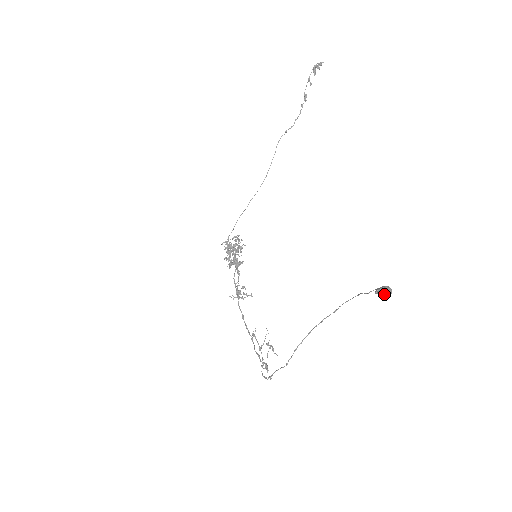
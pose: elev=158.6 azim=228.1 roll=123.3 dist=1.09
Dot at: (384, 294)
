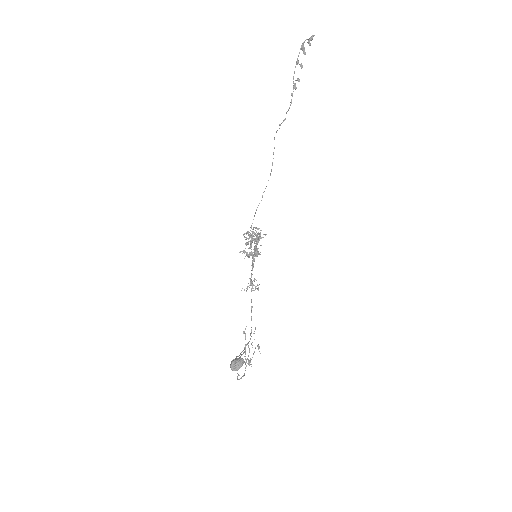
Dot at: (231, 368)
